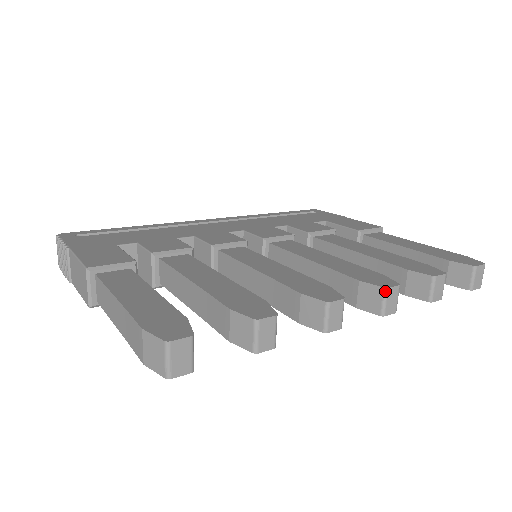
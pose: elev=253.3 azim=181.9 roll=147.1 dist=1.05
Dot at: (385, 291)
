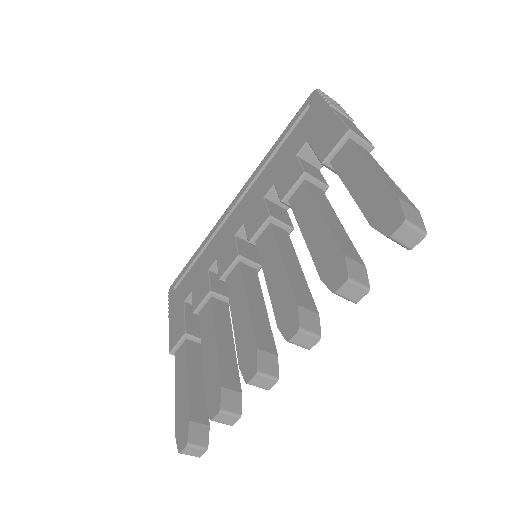
Dot at: (289, 342)
